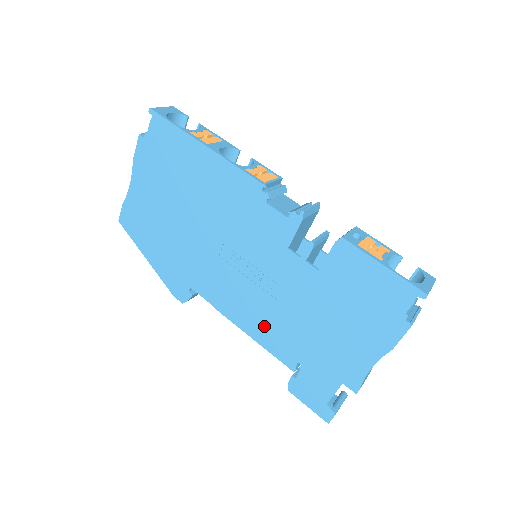
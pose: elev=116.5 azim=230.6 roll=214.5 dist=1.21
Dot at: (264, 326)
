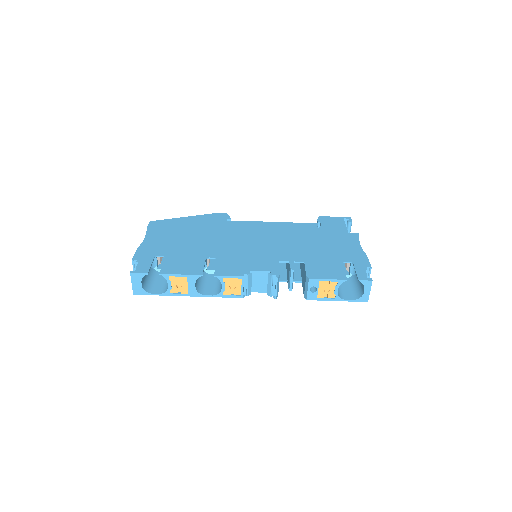
Dot at: occluded
